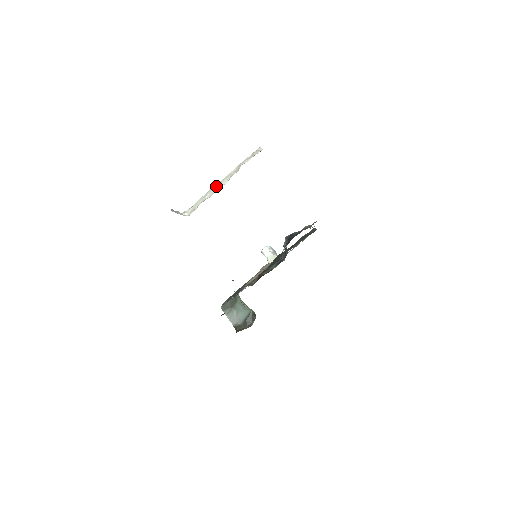
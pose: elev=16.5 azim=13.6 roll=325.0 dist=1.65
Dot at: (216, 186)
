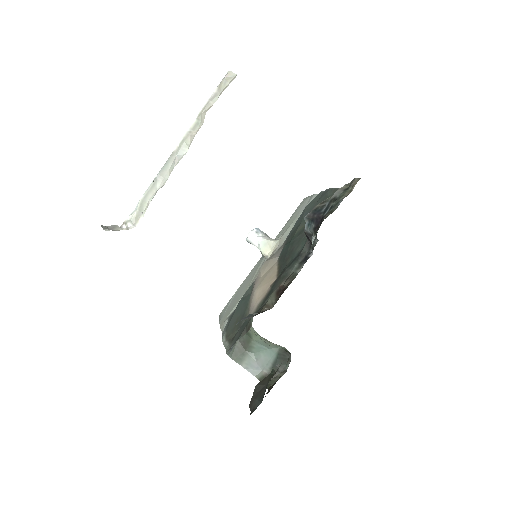
Dot at: (169, 161)
